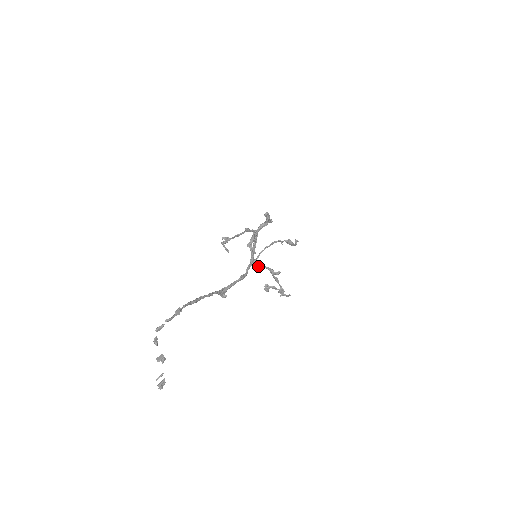
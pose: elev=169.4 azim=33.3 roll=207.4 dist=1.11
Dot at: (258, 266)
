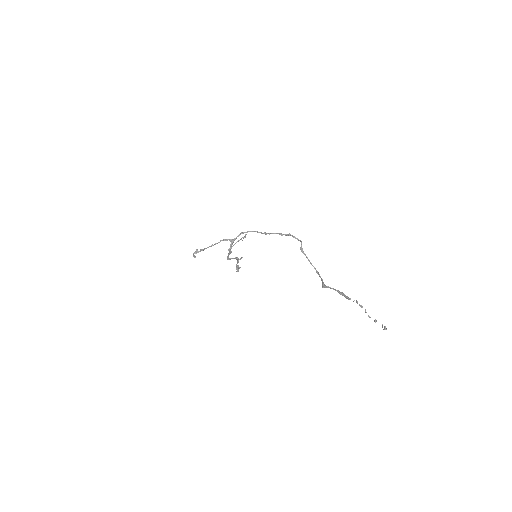
Dot at: occluded
